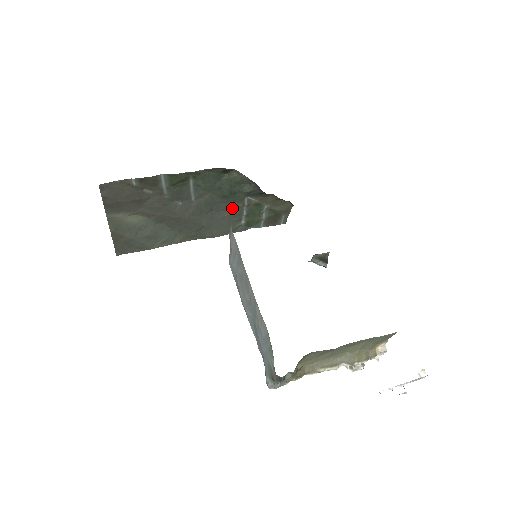
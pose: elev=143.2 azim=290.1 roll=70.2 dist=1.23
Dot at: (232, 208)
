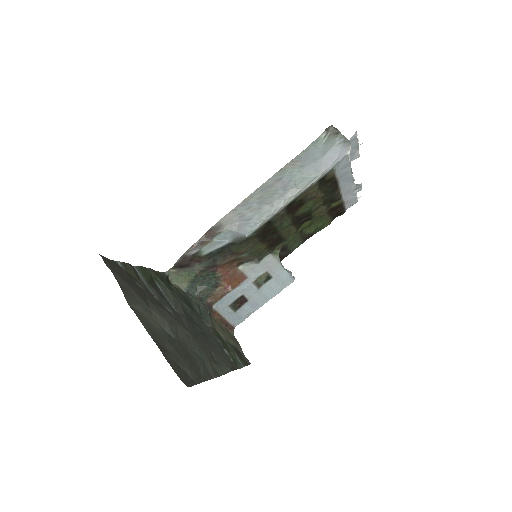
Dot at: (206, 331)
